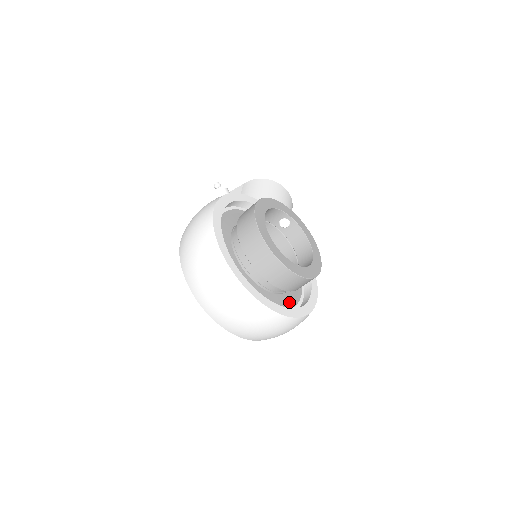
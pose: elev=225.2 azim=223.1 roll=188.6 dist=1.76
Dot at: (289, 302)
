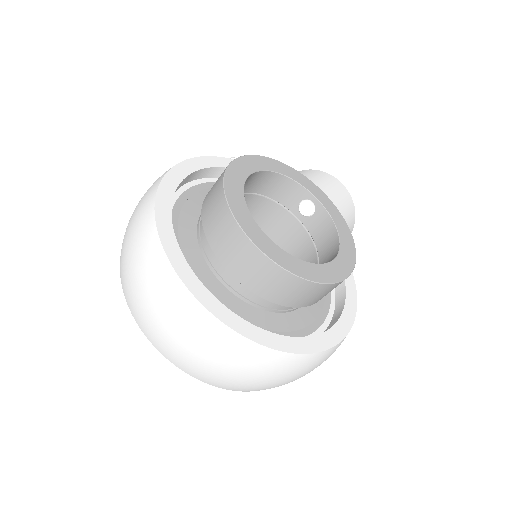
Dot at: (280, 329)
